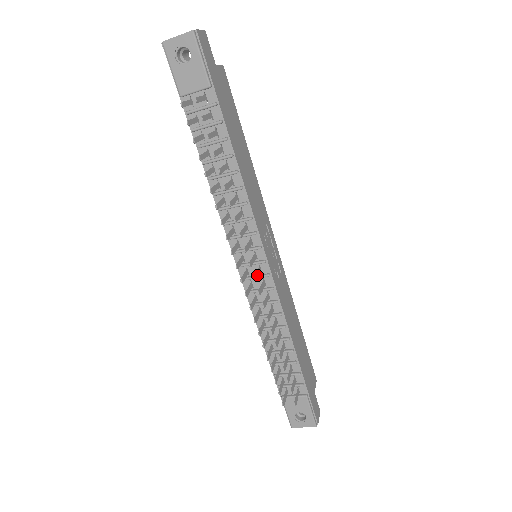
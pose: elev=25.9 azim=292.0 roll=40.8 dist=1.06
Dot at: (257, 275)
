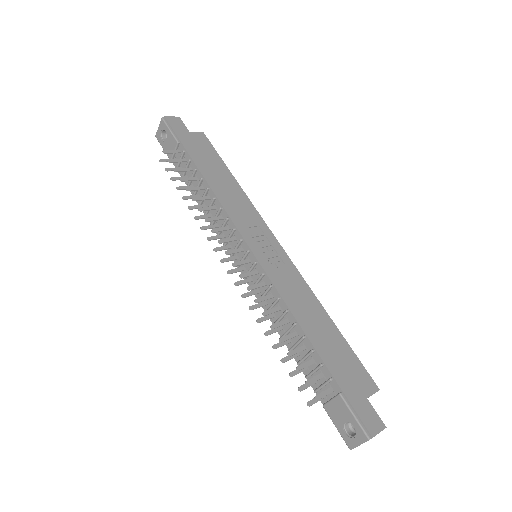
Dot at: (240, 263)
